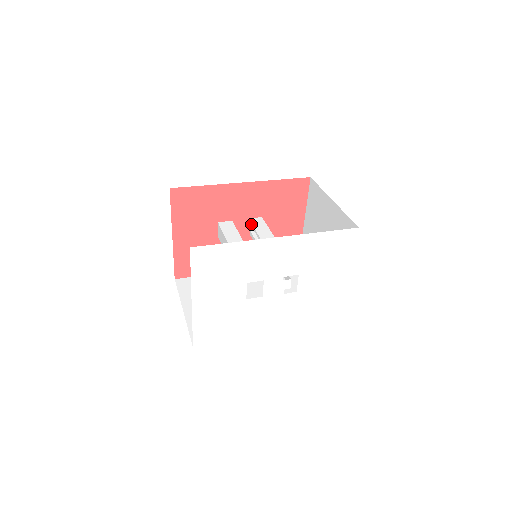
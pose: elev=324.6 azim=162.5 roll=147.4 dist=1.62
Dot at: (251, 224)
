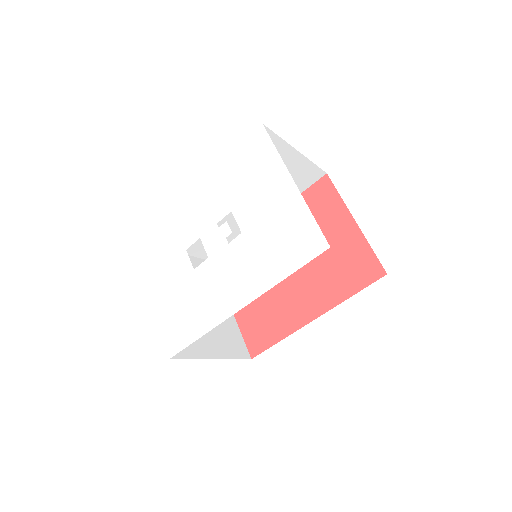
Dot at: occluded
